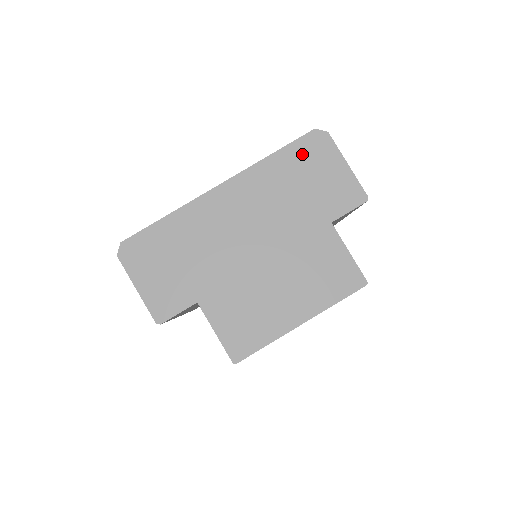
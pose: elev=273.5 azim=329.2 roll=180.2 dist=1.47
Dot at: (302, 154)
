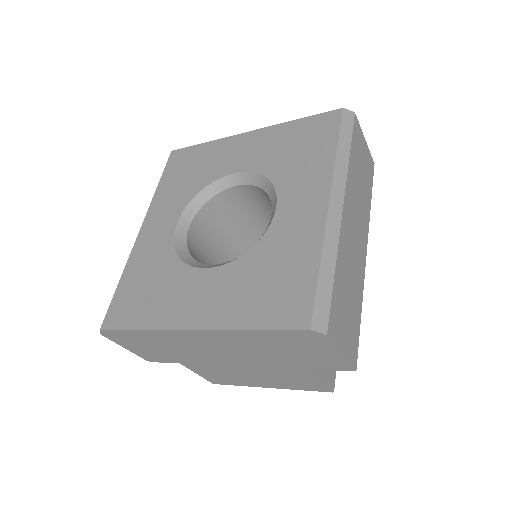
Dot at: (289, 338)
